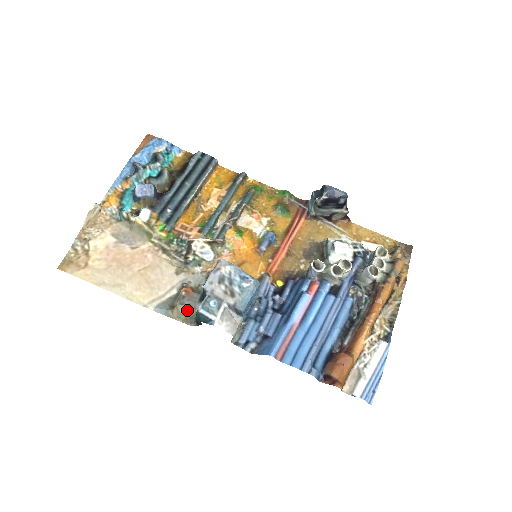
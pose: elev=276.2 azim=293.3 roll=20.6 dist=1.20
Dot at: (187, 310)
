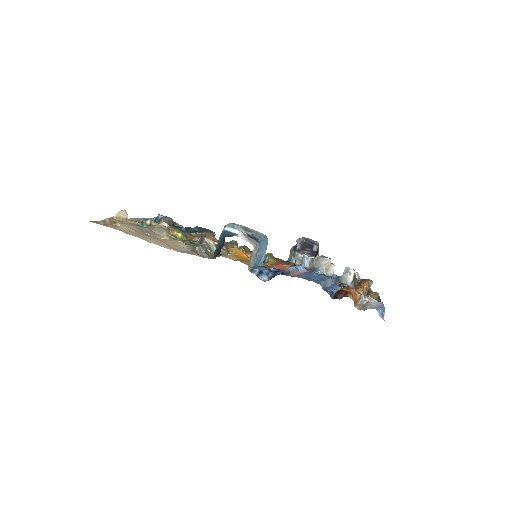
Dot at: (204, 255)
